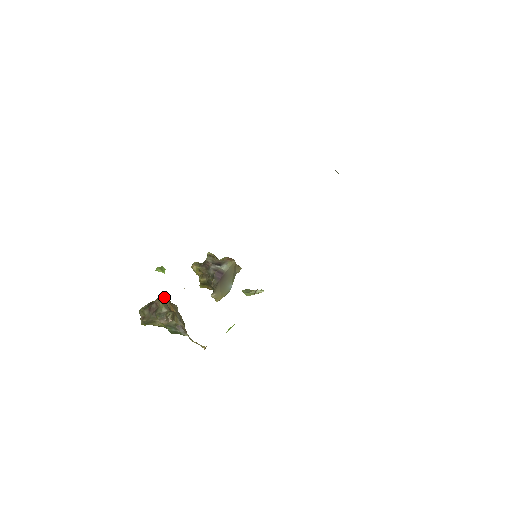
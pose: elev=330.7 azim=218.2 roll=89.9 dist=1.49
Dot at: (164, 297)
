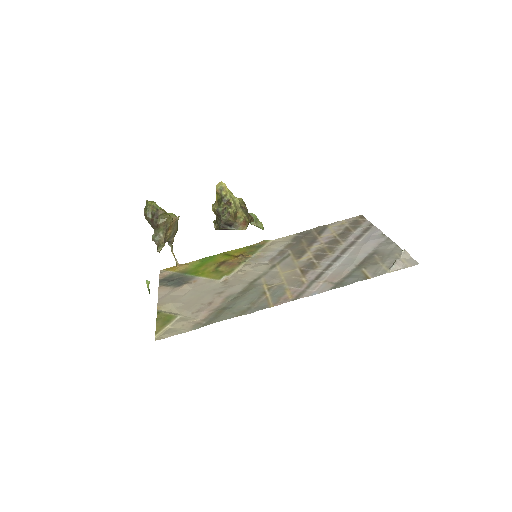
Dot at: (168, 220)
